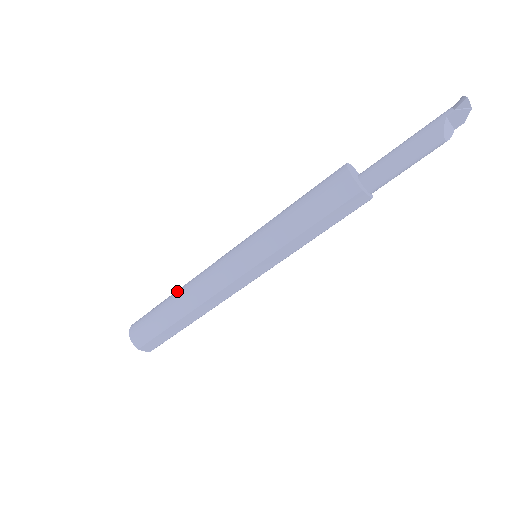
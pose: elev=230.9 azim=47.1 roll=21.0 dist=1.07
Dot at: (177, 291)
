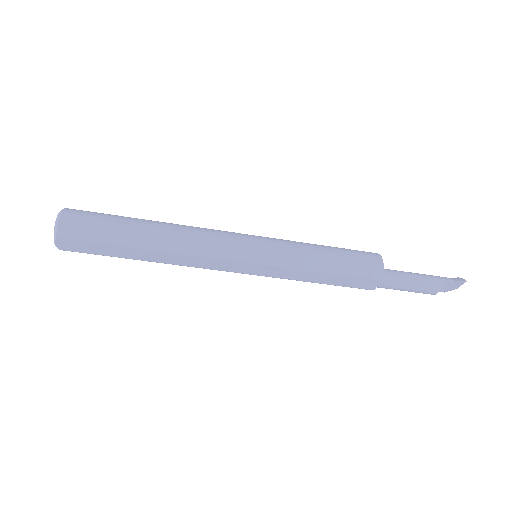
Dot at: (158, 222)
